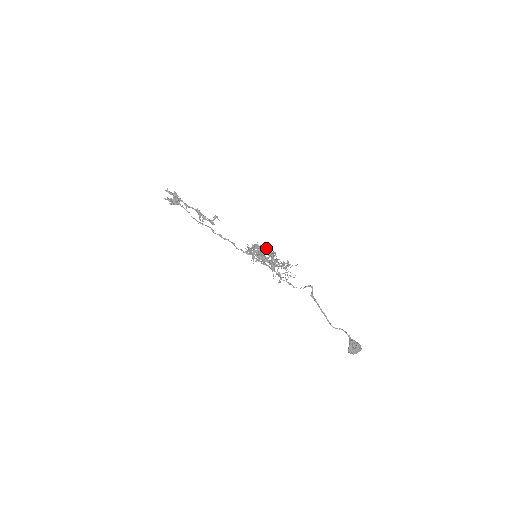
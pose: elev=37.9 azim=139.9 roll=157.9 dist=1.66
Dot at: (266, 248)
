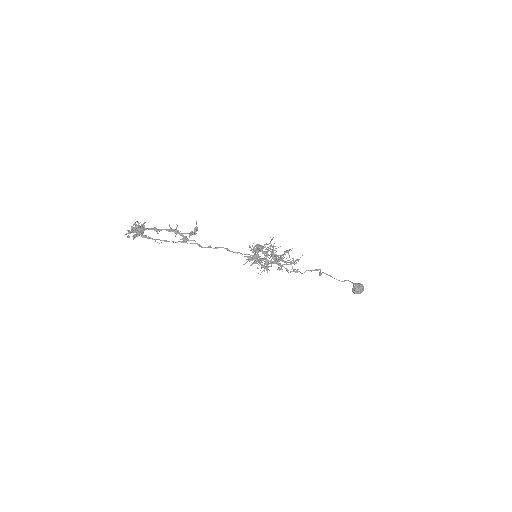
Dot at: (266, 249)
